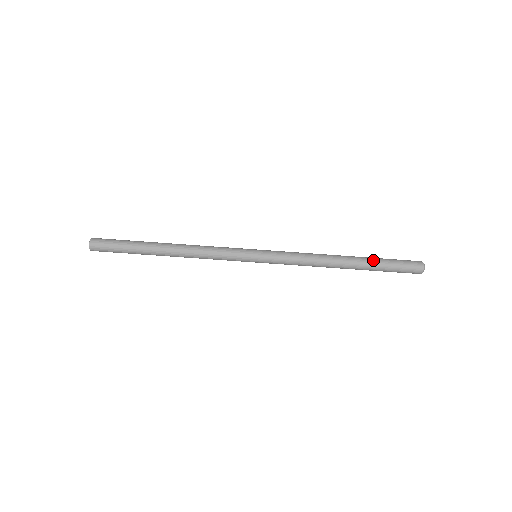
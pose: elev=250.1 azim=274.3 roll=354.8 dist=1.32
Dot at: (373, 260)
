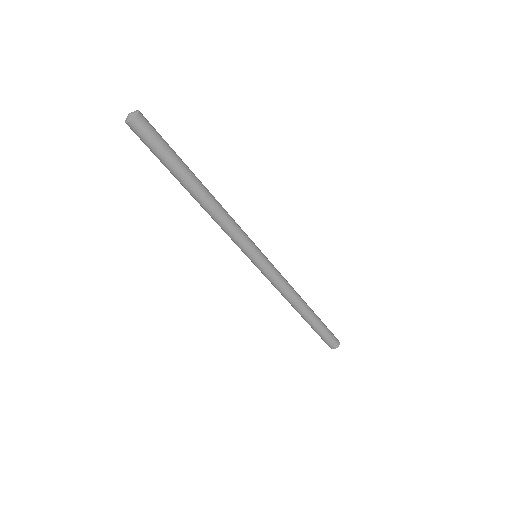
Dot at: (319, 318)
